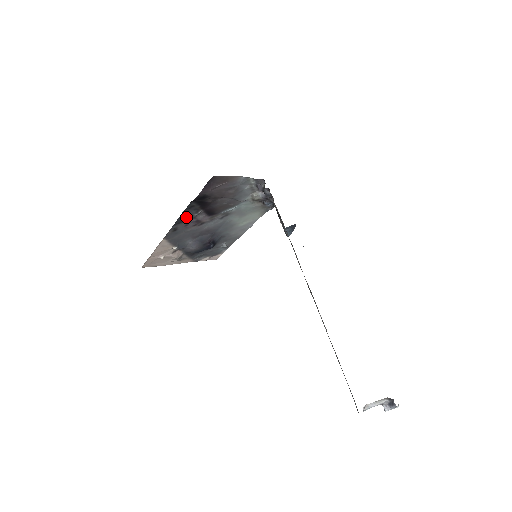
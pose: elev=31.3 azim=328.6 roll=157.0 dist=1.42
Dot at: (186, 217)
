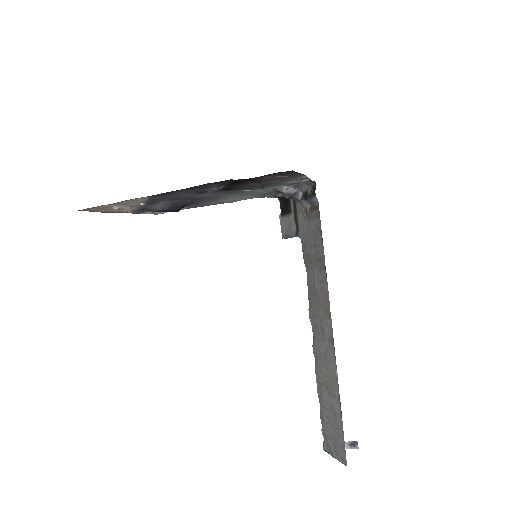
Dot at: (201, 187)
